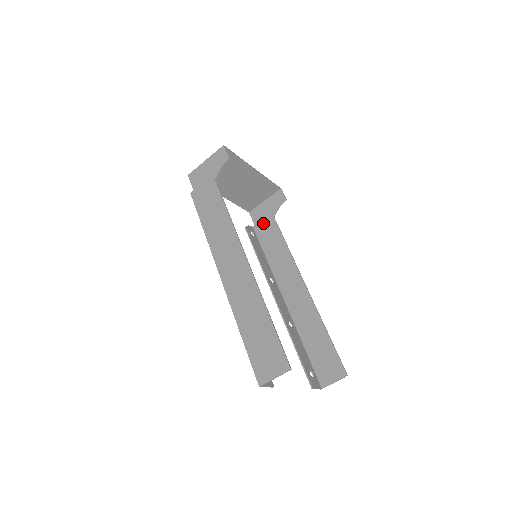
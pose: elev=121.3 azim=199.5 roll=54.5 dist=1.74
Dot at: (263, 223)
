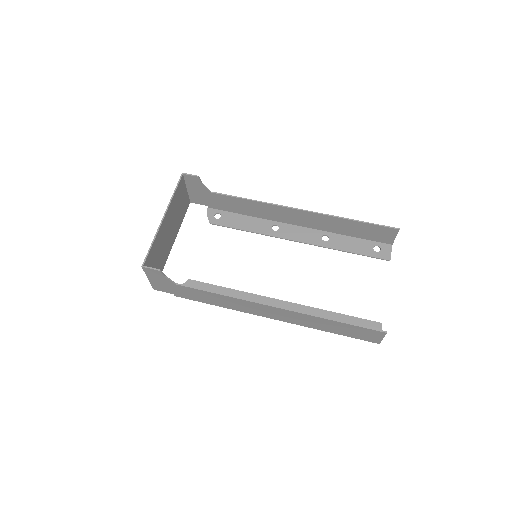
Dot at: (210, 201)
